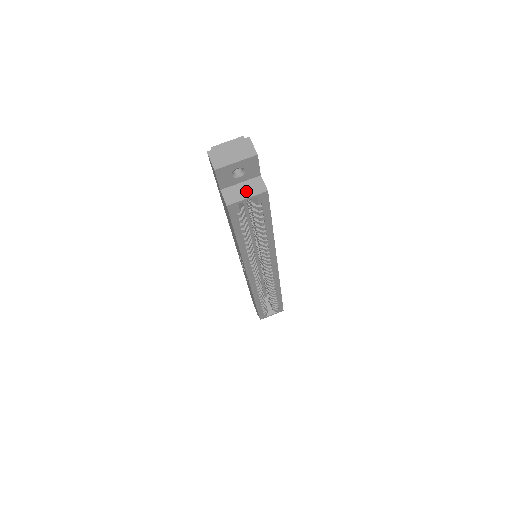
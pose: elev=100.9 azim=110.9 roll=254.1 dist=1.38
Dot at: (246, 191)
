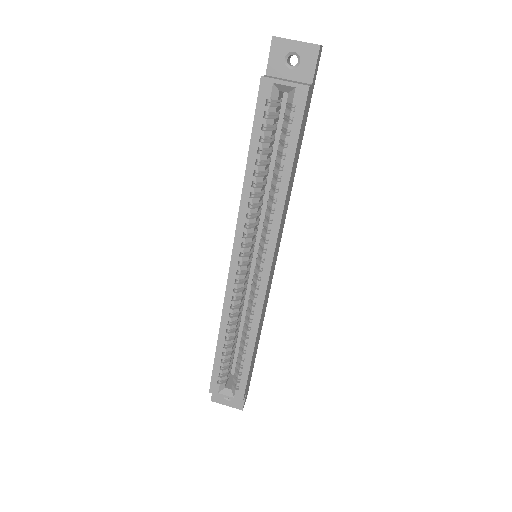
Dot at: (288, 80)
